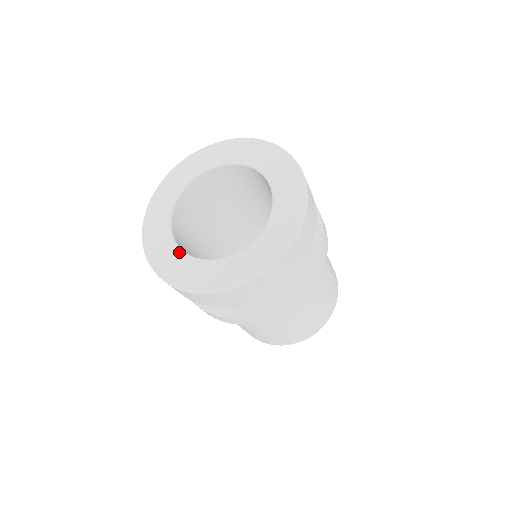
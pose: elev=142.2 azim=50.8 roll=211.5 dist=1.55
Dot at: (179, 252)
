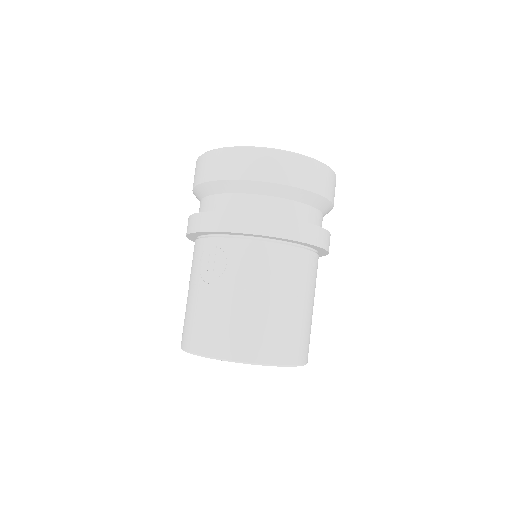
Dot at: occluded
